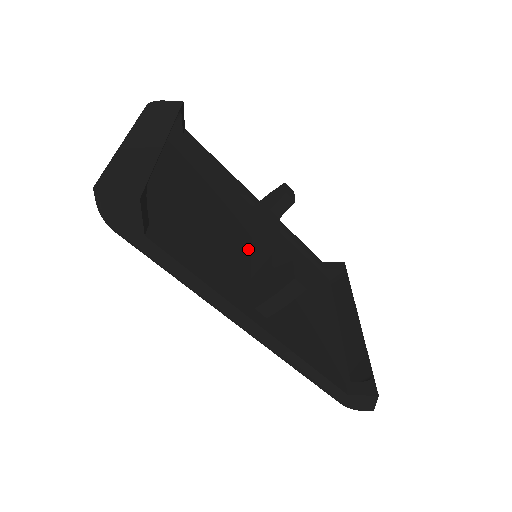
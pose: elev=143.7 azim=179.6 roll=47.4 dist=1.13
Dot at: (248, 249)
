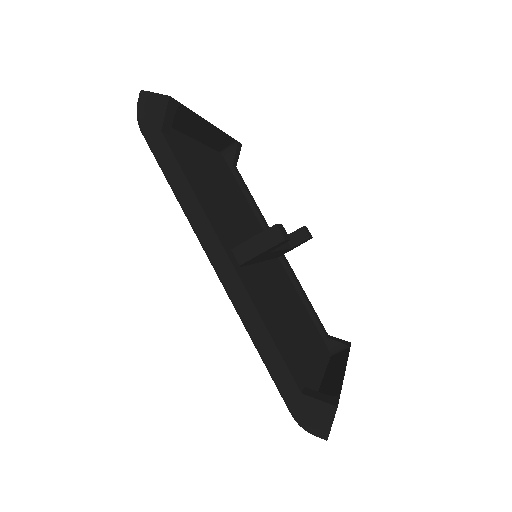
Dot at: occluded
